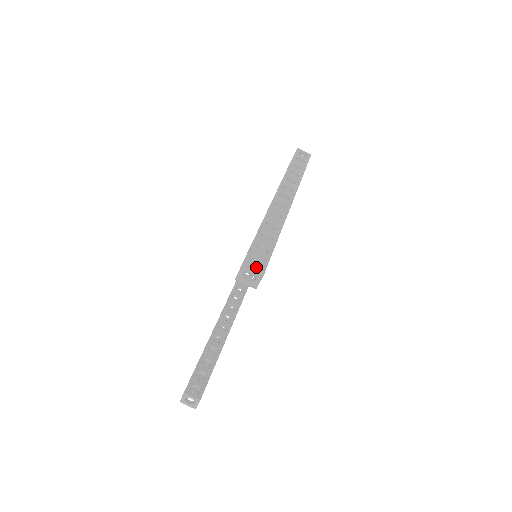
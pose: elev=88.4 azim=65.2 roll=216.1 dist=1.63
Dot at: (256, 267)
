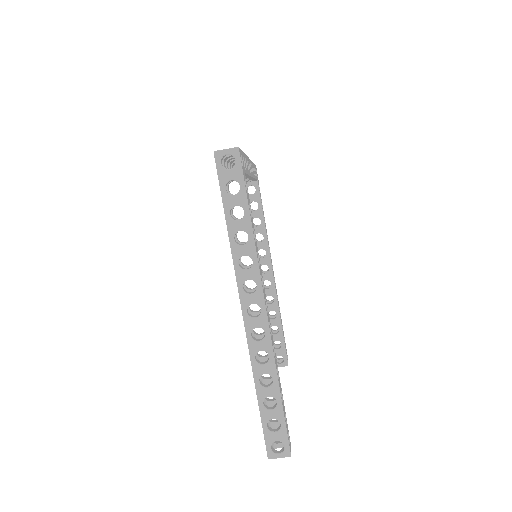
Dot at: (281, 455)
